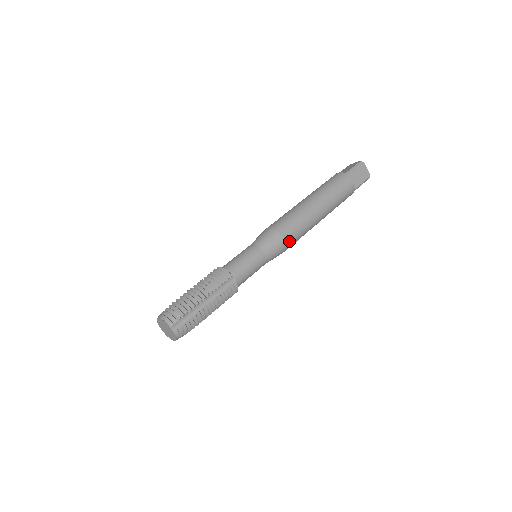
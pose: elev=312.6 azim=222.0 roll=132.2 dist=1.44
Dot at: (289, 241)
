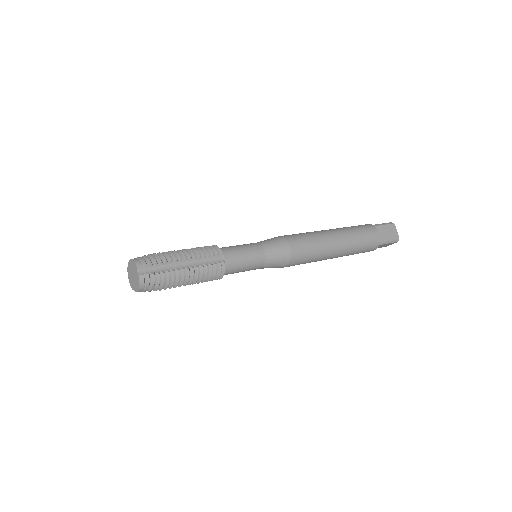
Dot at: (295, 253)
